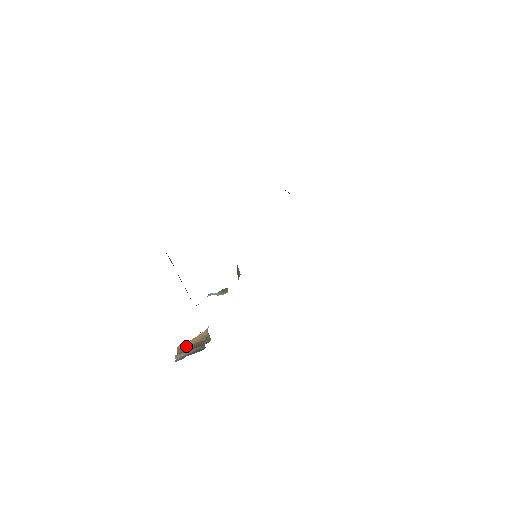
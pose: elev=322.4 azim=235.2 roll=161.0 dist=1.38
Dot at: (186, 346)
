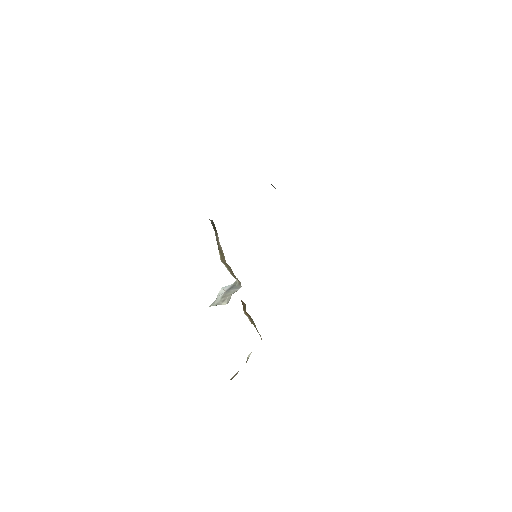
Dot at: occluded
